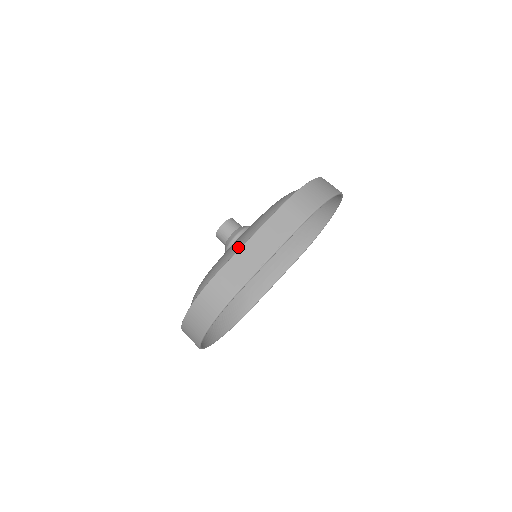
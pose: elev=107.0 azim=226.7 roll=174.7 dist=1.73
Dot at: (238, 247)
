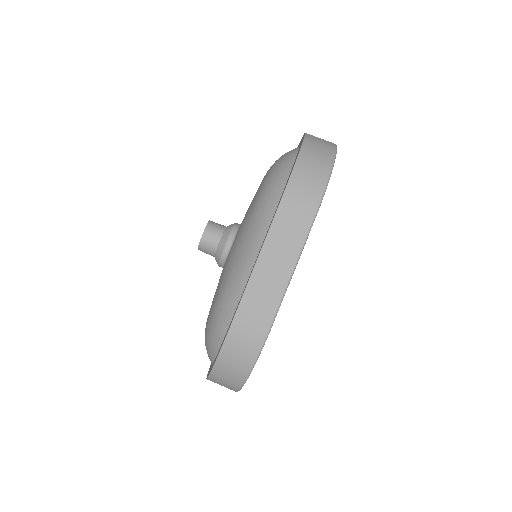
Dot at: (242, 269)
